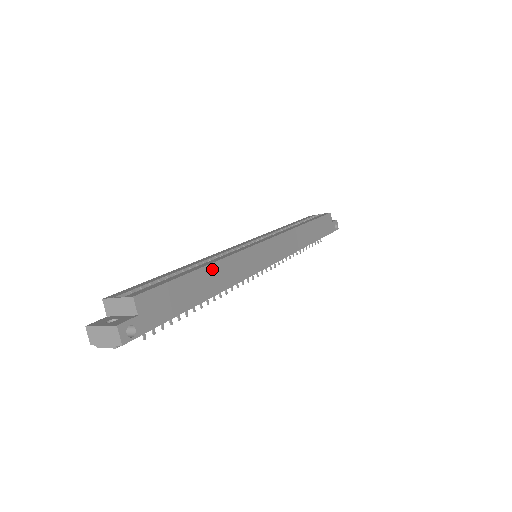
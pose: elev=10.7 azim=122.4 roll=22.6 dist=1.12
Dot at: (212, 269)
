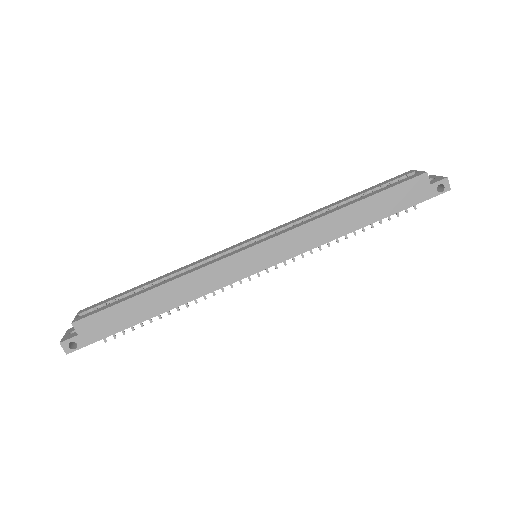
Dot at: (162, 290)
